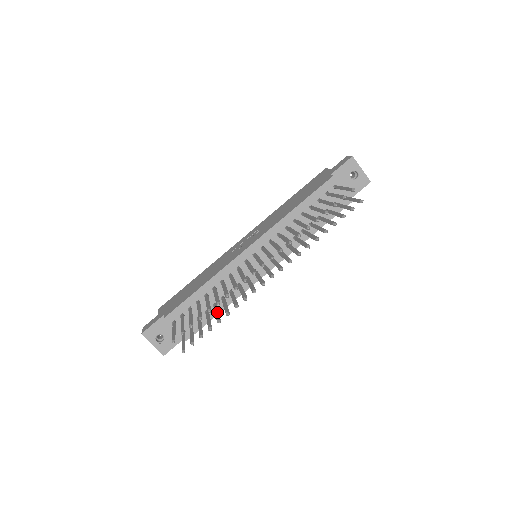
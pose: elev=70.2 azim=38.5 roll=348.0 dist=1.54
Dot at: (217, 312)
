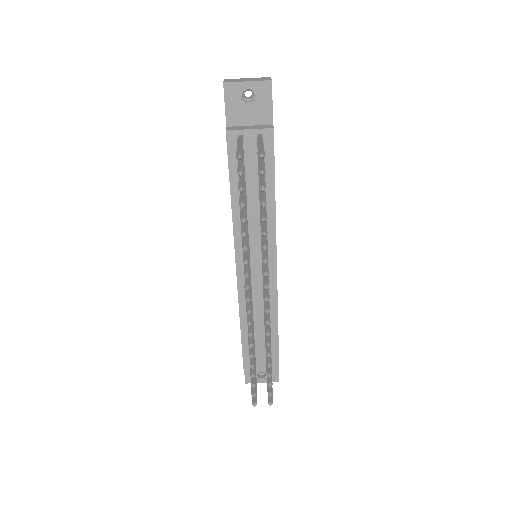
Dot at: occluded
